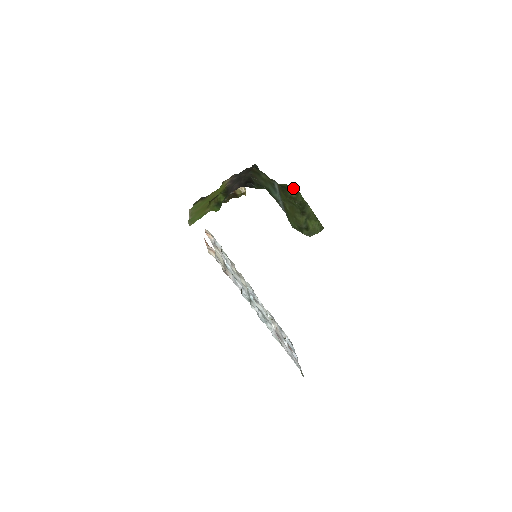
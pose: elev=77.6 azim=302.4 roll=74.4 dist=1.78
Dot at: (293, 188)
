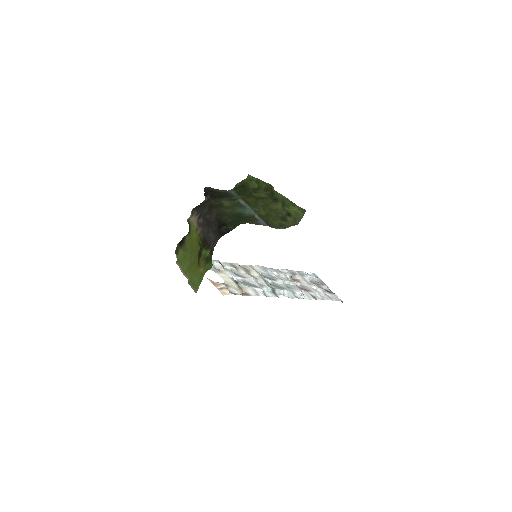
Dot at: (251, 179)
